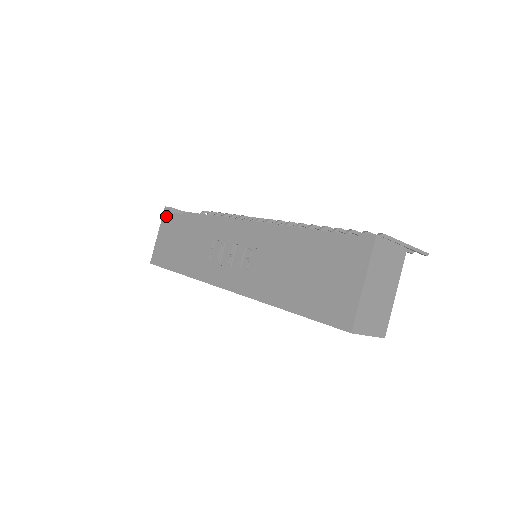
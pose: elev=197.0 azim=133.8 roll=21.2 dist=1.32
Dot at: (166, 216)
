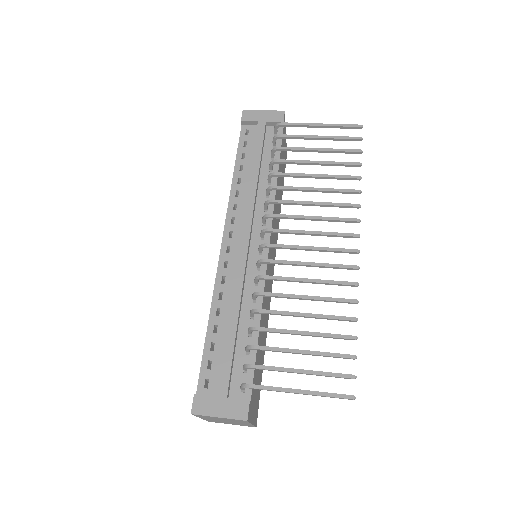
Dot at: occluded
